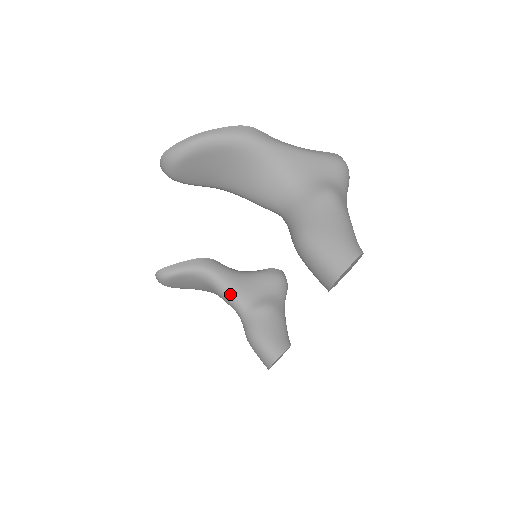
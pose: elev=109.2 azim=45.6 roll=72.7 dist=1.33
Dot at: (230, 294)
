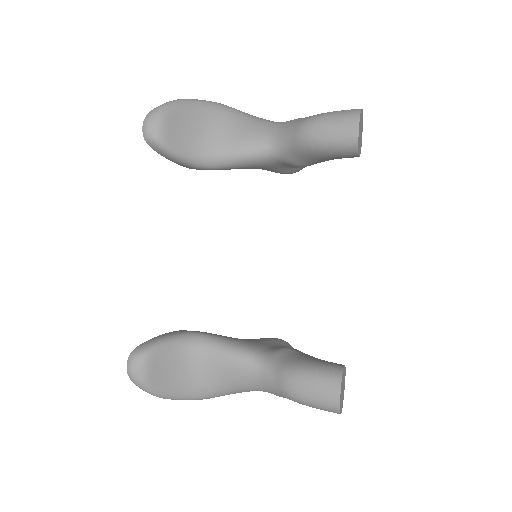
Dot at: (238, 348)
